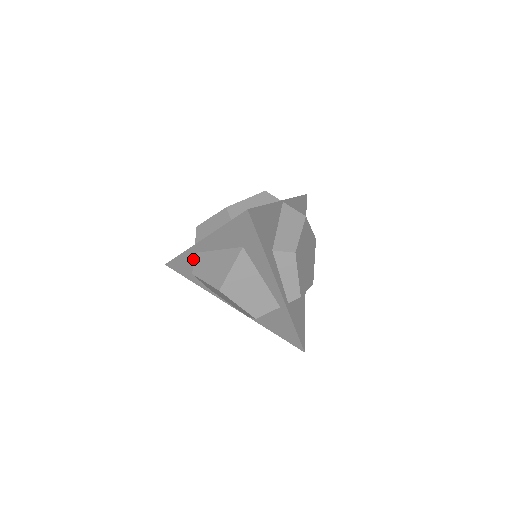
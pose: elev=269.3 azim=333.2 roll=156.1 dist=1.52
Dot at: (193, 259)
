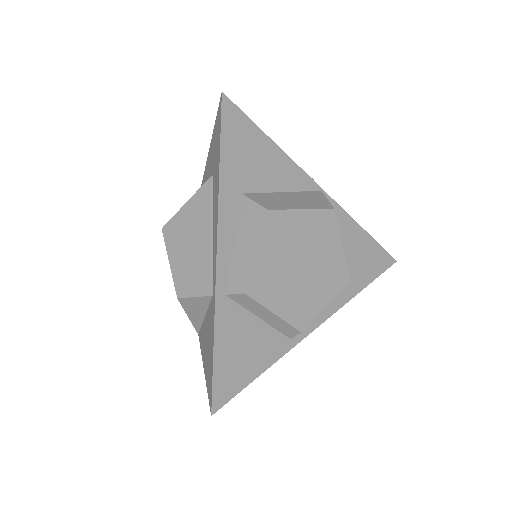
Dot at: occluded
